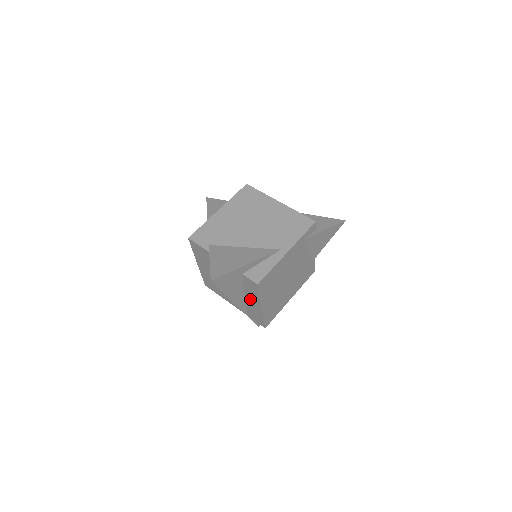
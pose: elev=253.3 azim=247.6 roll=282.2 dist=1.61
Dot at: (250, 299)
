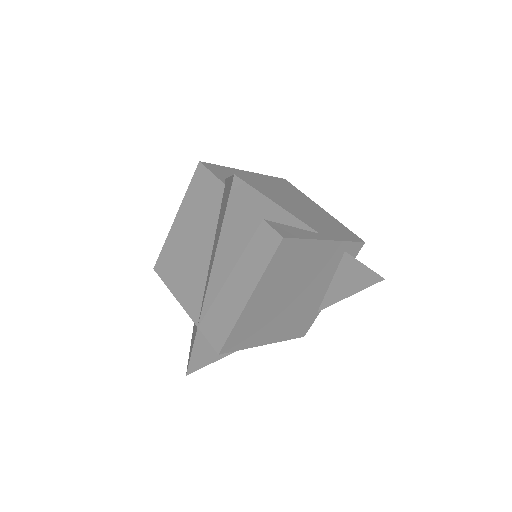
Dot at: (236, 281)
